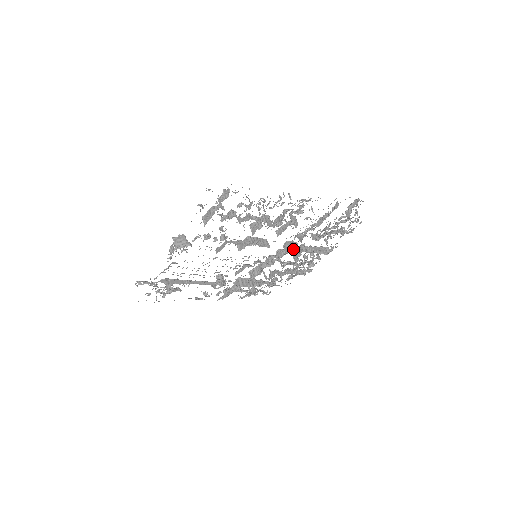
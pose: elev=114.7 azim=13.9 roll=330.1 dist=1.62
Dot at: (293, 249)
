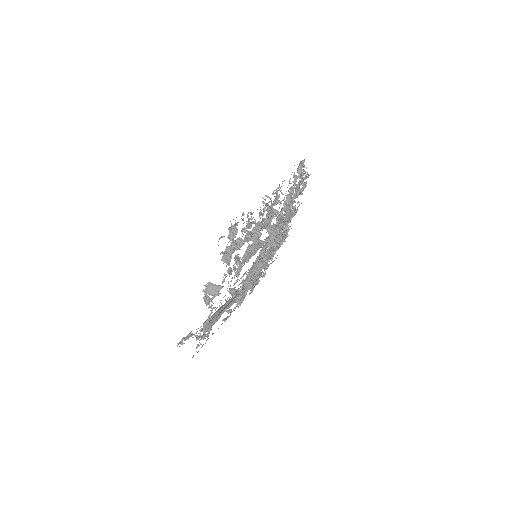
Dot at: (277, 231)
